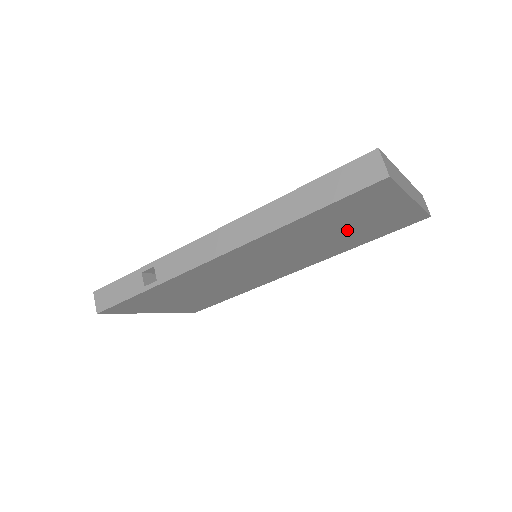
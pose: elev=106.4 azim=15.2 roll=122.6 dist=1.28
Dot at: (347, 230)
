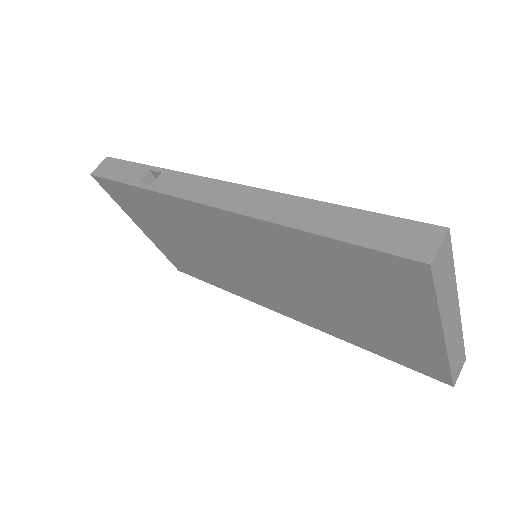
Dot at: (353, 307)
